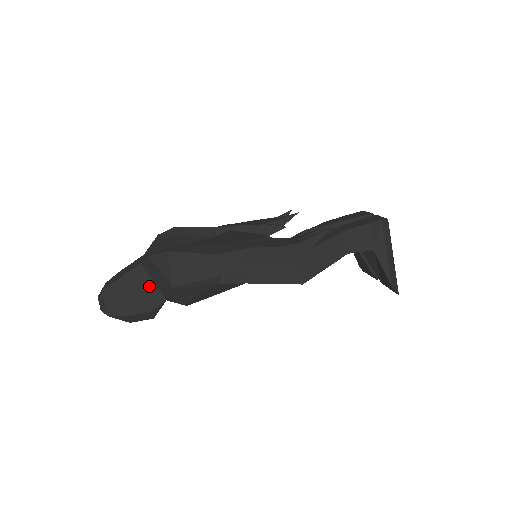
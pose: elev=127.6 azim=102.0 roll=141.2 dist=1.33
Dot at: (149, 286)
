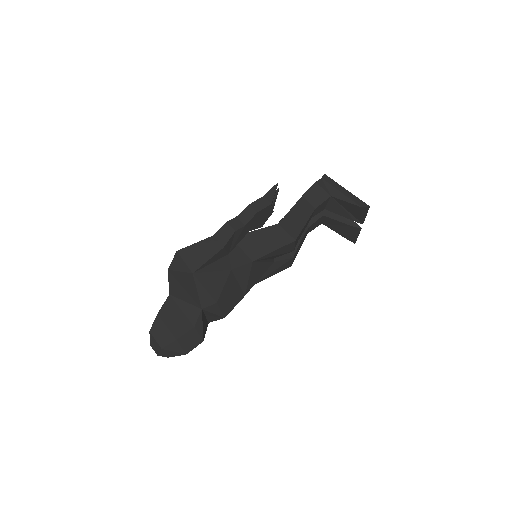
Dot at: (184, 307)
